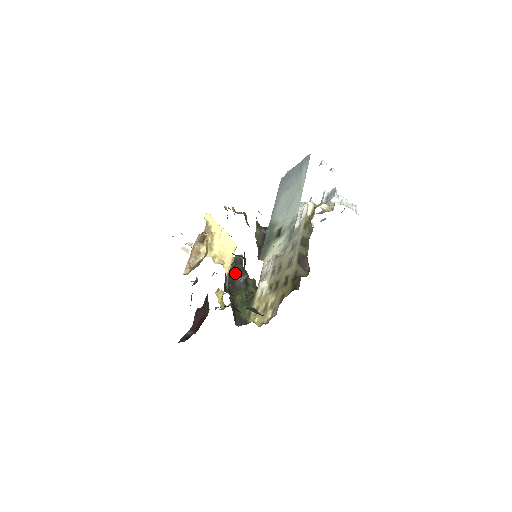
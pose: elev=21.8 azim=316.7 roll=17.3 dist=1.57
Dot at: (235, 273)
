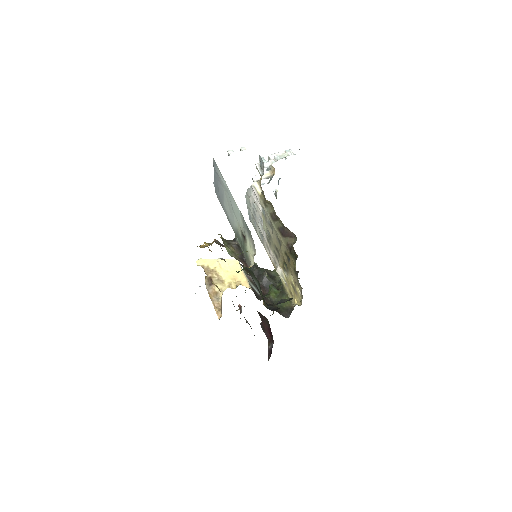
Dot at: (257, 279)
